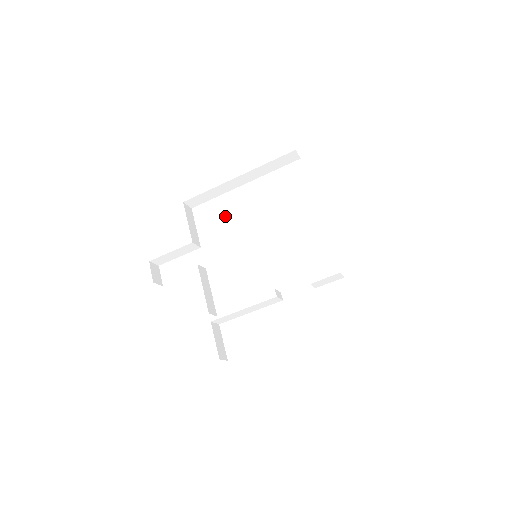
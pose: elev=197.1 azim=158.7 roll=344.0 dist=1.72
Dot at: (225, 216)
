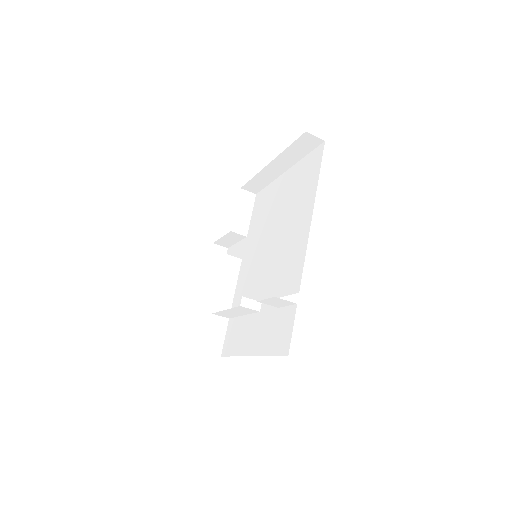
Dot at: (266, 206)
